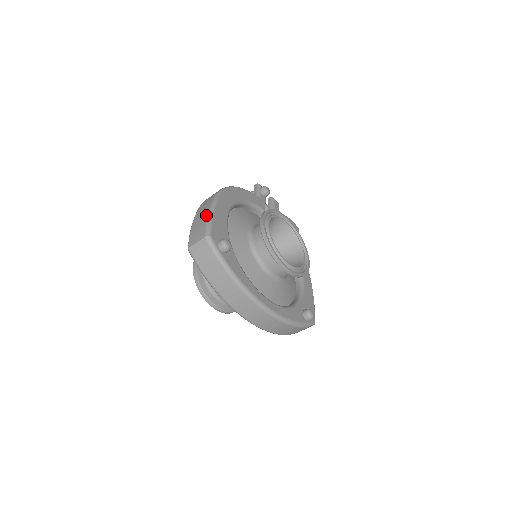
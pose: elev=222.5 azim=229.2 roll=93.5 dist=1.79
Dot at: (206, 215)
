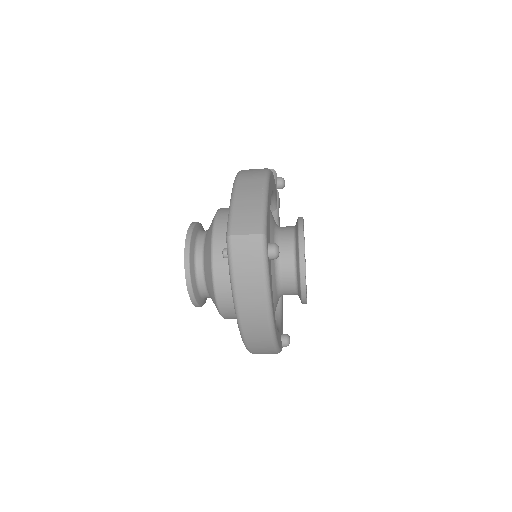
Dot at: (259, 202)
